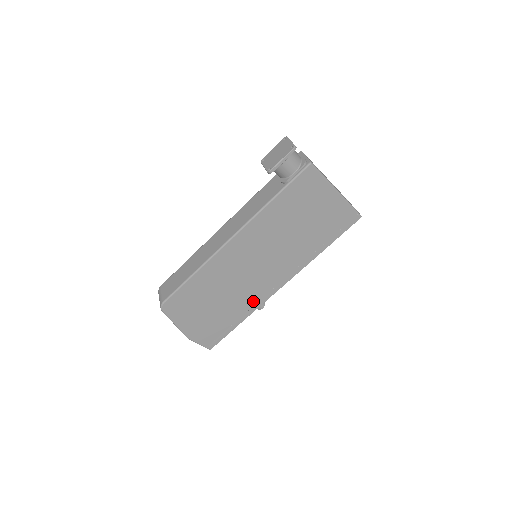
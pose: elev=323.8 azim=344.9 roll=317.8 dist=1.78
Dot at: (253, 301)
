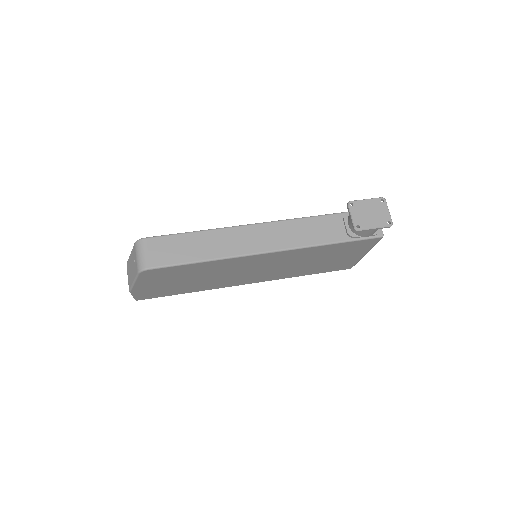
Dot at: (217, 285)
